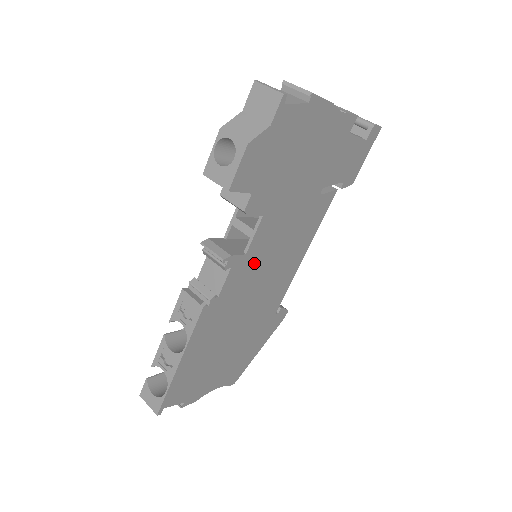
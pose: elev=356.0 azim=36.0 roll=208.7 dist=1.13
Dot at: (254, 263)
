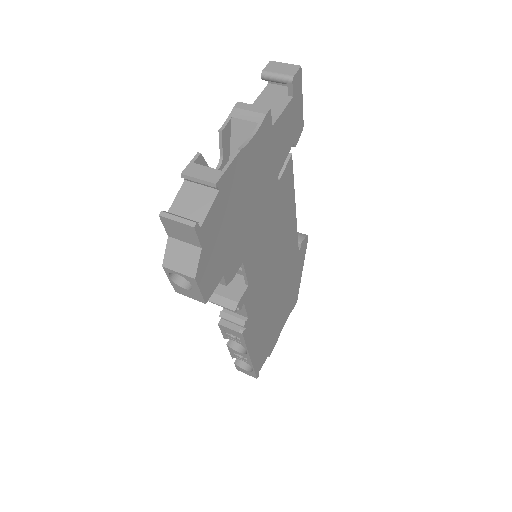
Dot at: (258, 275)
